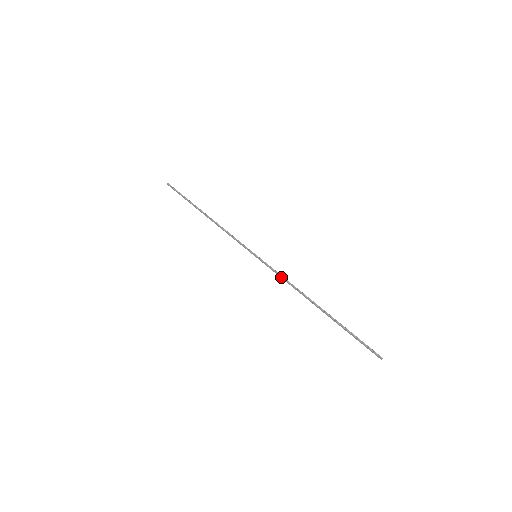
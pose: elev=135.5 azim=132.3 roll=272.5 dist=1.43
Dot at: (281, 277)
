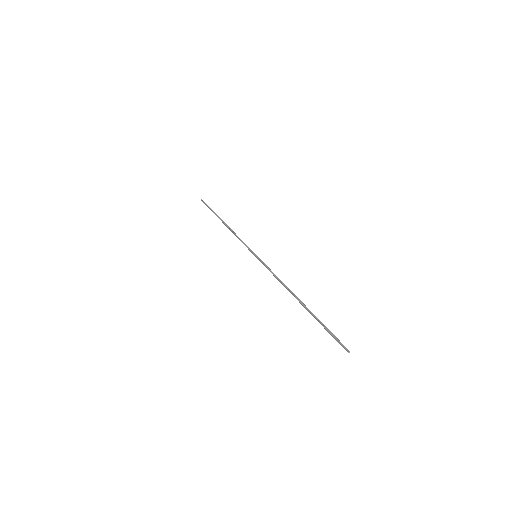
Dot at: occluded
